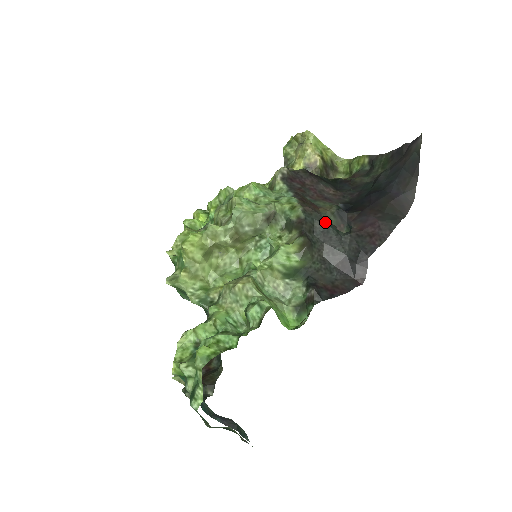
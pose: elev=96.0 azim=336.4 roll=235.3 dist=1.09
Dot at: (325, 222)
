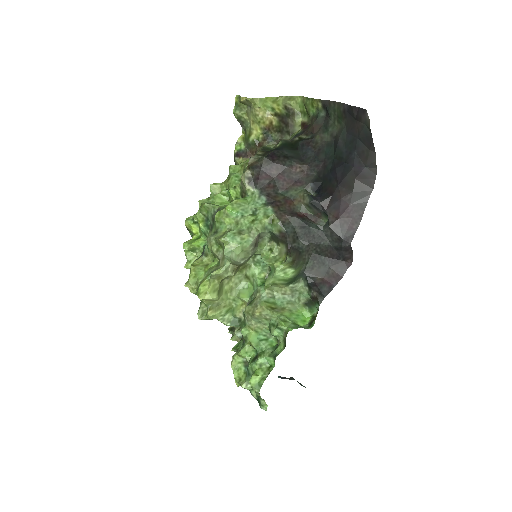
Dot at: (304, 224)
